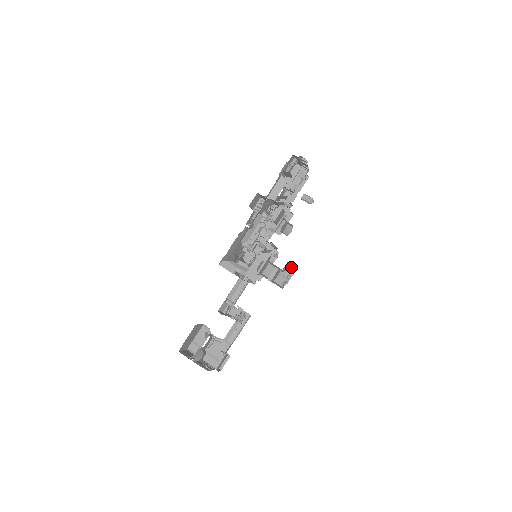
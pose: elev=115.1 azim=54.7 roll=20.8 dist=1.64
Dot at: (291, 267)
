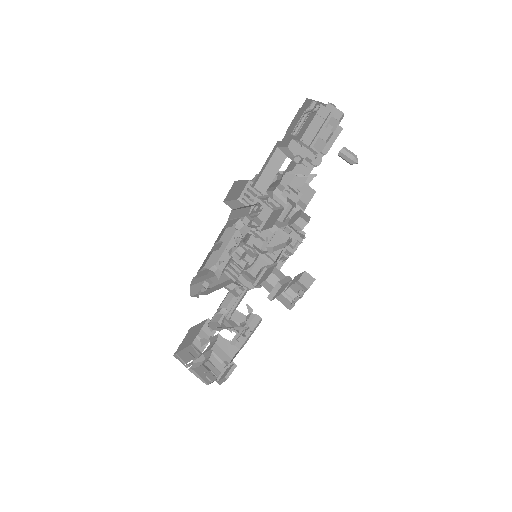
Dot at: (307, 276)
